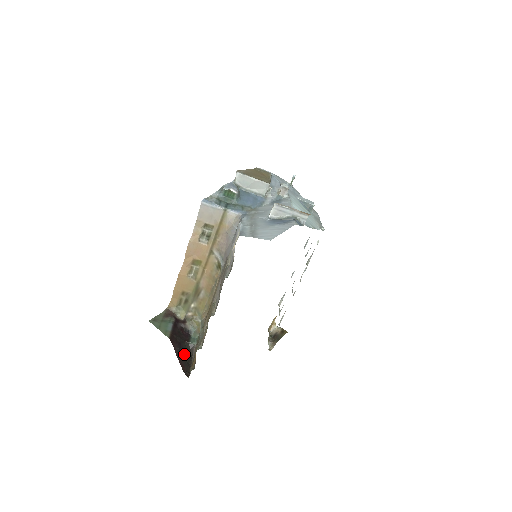
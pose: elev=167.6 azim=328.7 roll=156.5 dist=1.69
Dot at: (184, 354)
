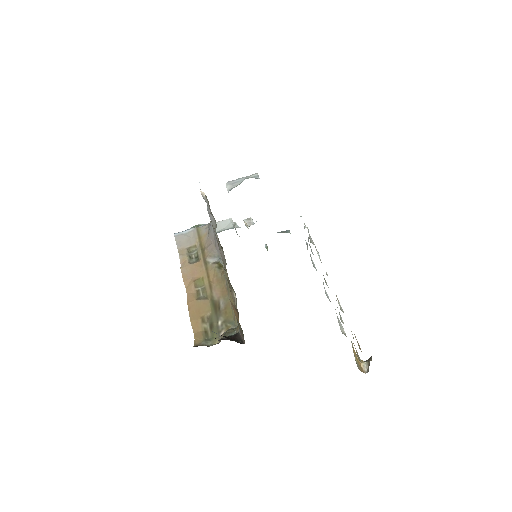
Dot at: (228, 338)
